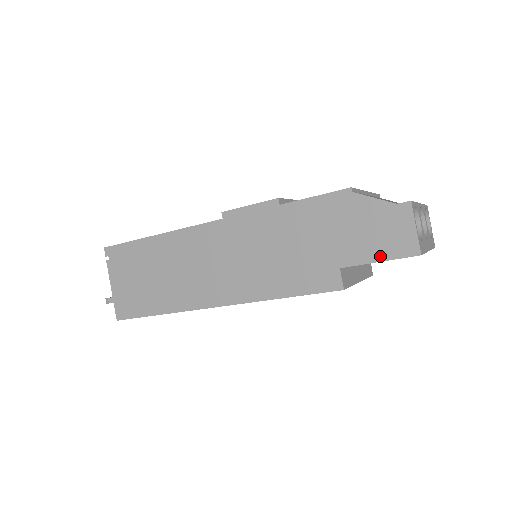
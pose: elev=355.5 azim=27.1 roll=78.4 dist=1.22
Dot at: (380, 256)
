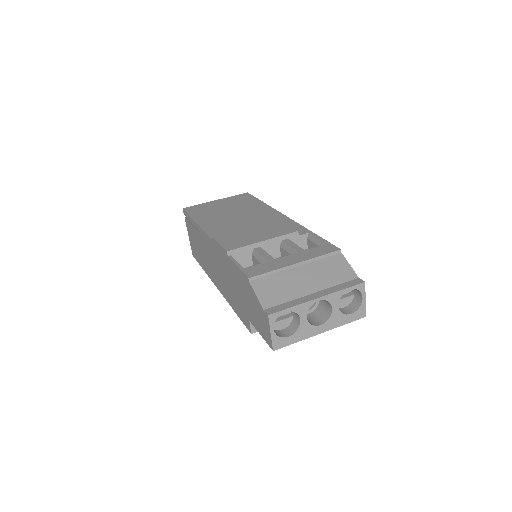
Dot at: (260, 332)
